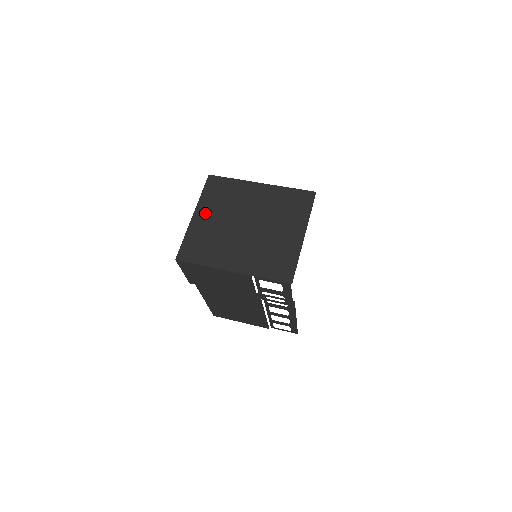
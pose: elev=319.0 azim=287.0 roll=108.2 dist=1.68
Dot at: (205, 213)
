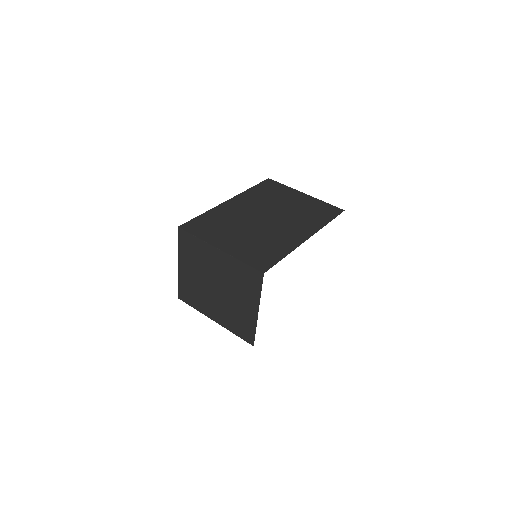
Dot at: (185, 266)
